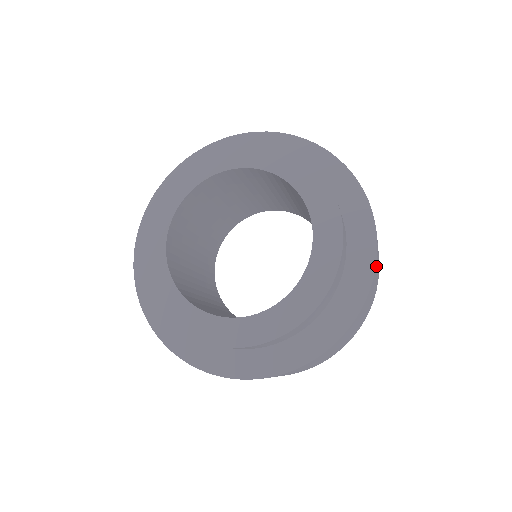
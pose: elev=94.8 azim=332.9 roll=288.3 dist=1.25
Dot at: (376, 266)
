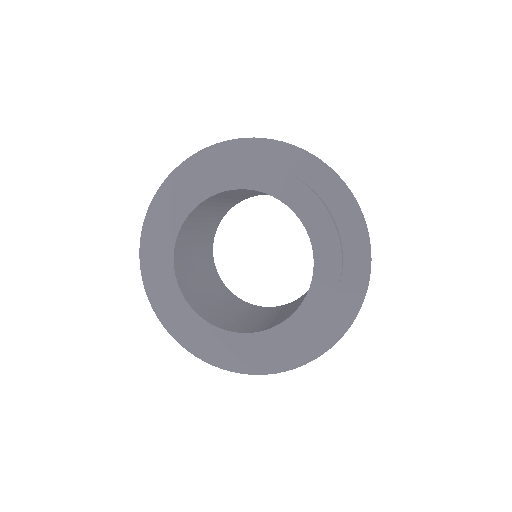
Dot at: occluded
